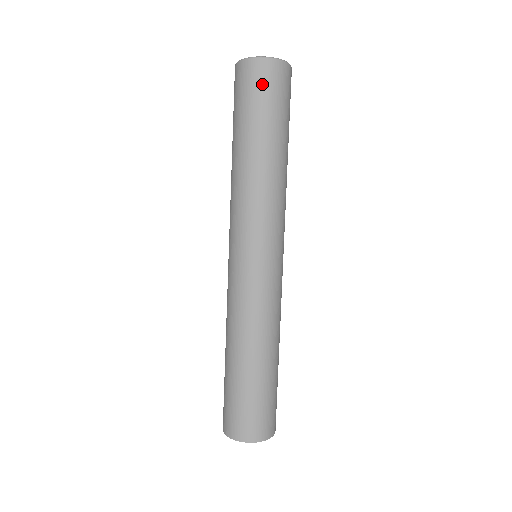
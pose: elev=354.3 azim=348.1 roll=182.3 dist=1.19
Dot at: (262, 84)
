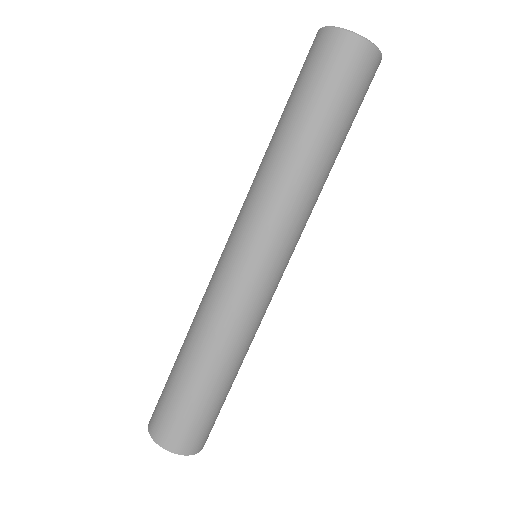
Dot at: (314, 57)
